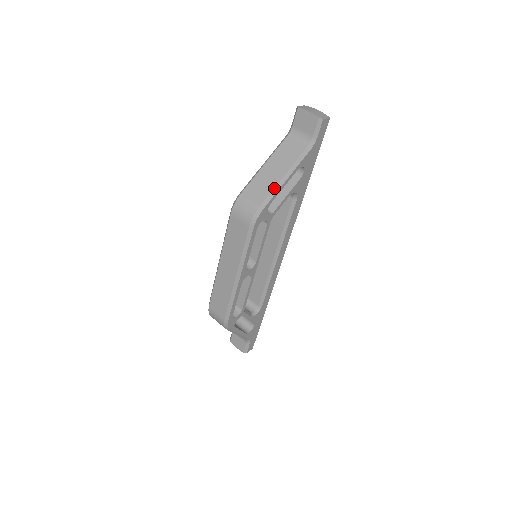
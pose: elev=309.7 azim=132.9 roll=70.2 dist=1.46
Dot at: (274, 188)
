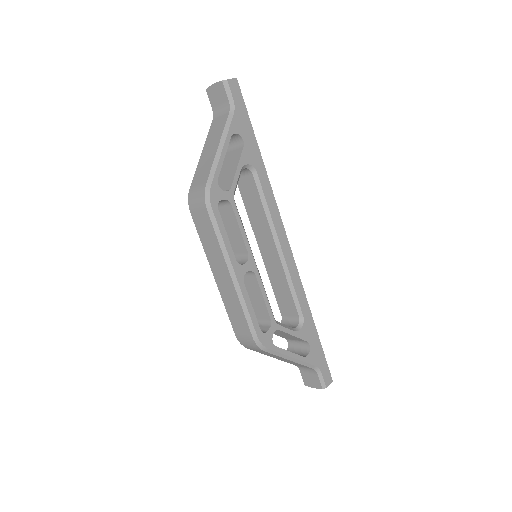
Dot at: (213, 162)
